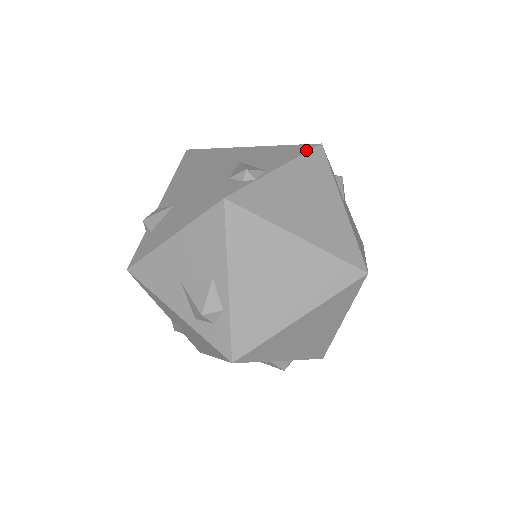
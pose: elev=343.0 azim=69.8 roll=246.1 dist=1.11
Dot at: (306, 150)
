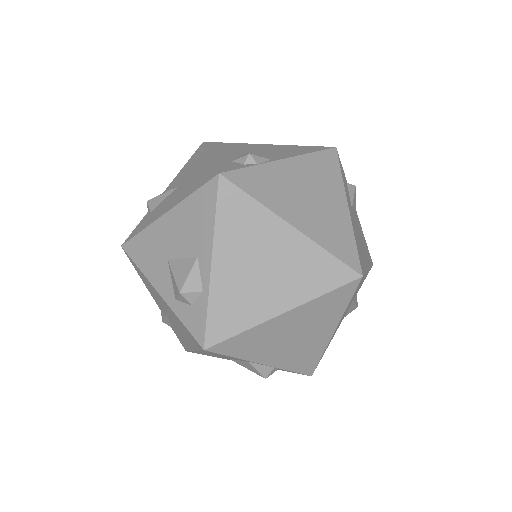
Dot at: (318, 150)
